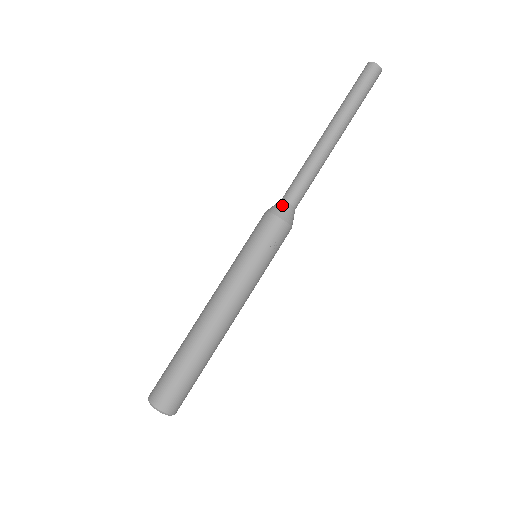
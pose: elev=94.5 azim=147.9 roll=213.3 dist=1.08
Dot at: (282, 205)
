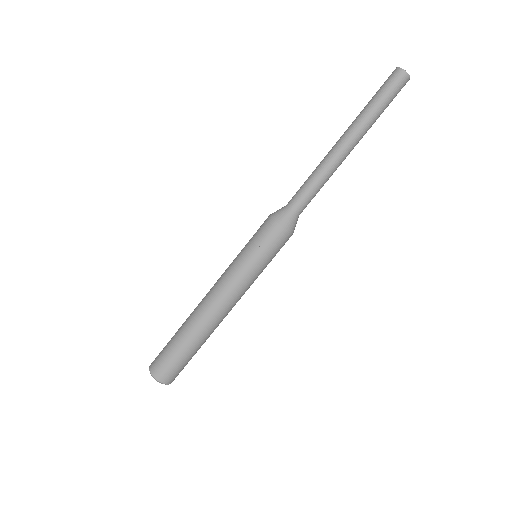
Dot at: (282, 209)
